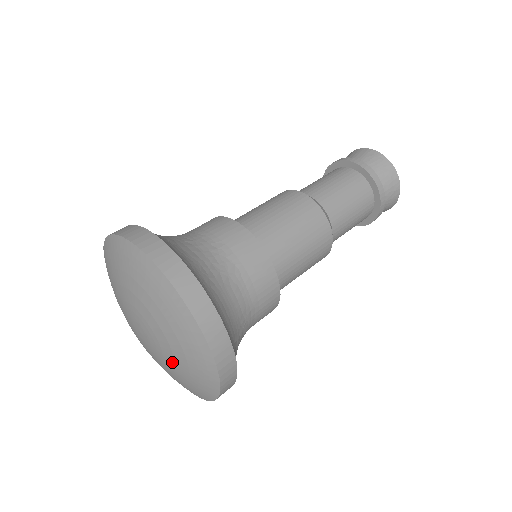
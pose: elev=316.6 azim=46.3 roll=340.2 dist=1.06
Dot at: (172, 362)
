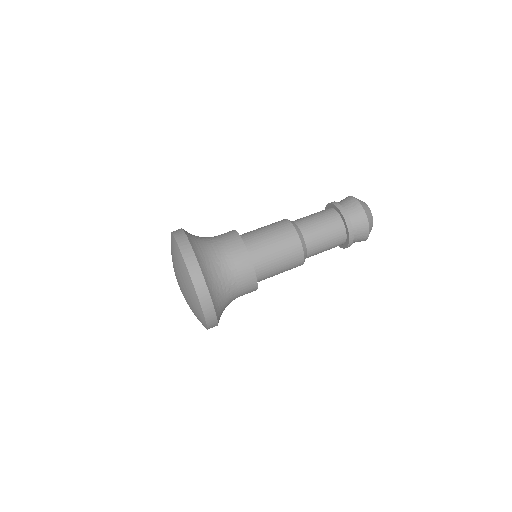
Dot at: occluded
